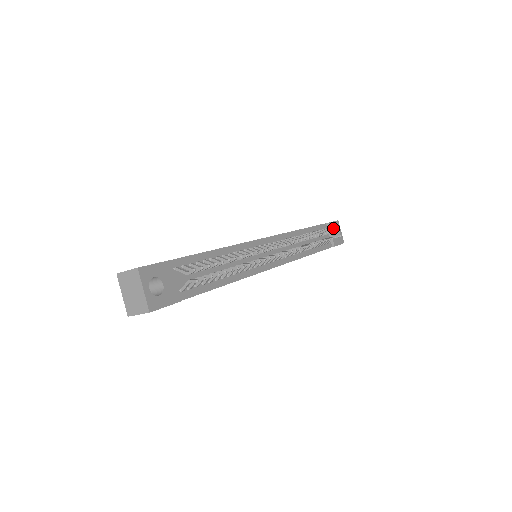
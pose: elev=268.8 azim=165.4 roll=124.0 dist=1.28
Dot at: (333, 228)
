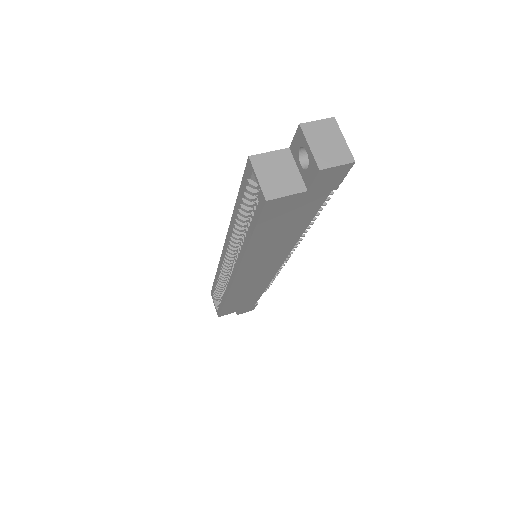
Dot at: occluded
